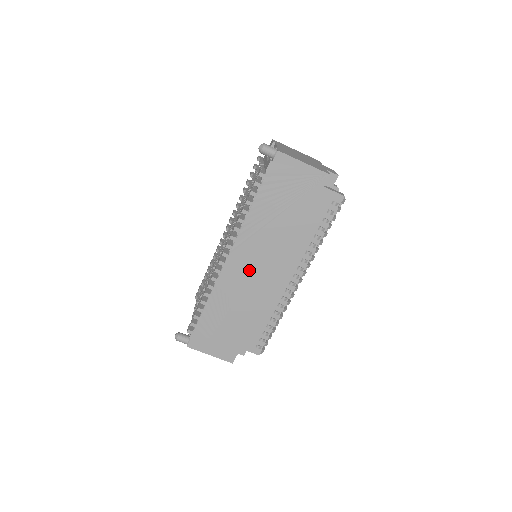
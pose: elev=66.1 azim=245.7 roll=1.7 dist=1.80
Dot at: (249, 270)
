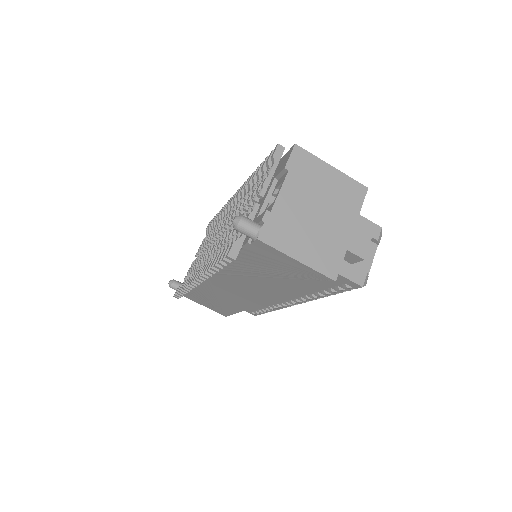
Dot at: (232, 289)
